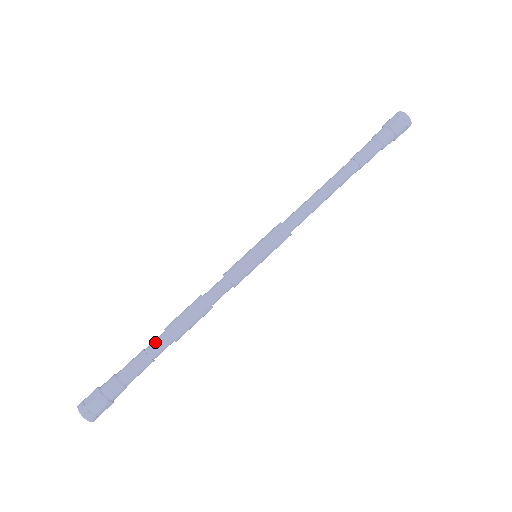
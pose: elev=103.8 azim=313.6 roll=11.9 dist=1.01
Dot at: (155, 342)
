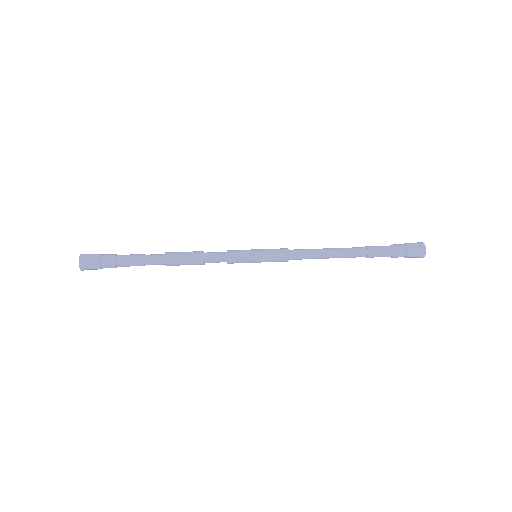
Dot at: occluded
